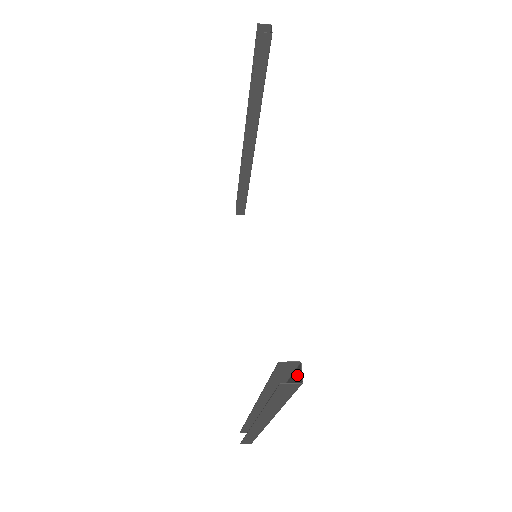
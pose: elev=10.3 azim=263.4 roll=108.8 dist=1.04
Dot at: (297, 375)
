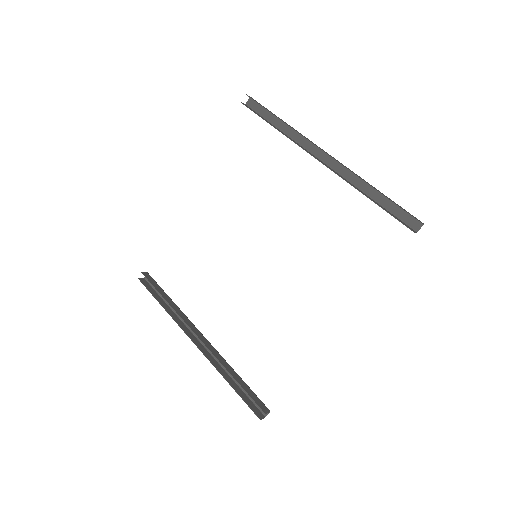
Dot at: (263, 407)
